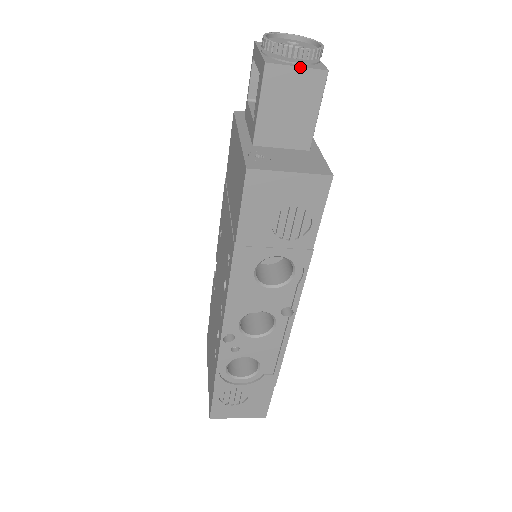
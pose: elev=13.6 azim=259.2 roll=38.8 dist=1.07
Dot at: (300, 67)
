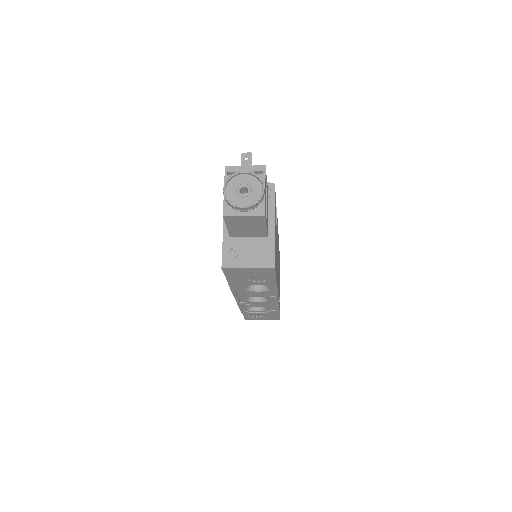
Dot at: (246, 216)
